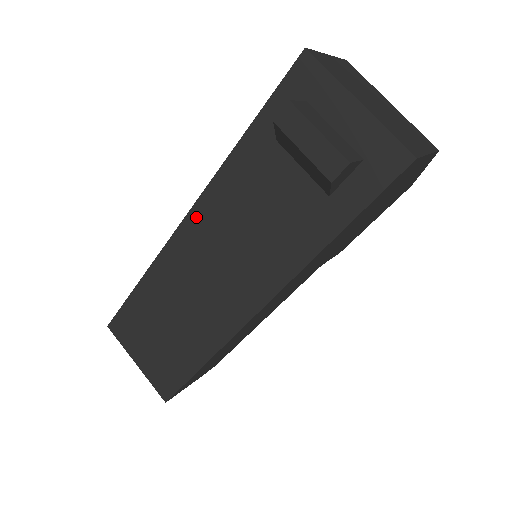
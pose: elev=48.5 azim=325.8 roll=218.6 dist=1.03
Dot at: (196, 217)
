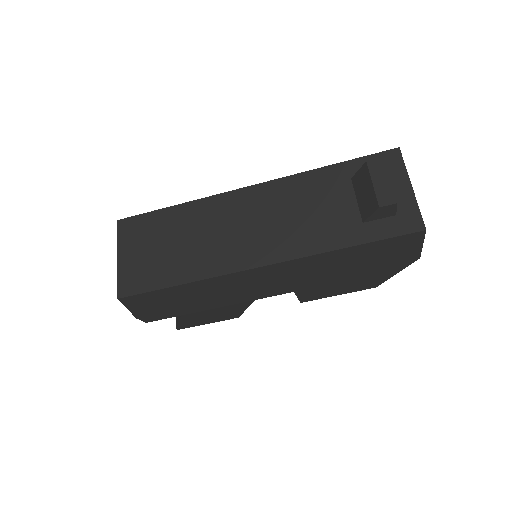
Dot at: (263, 189)
